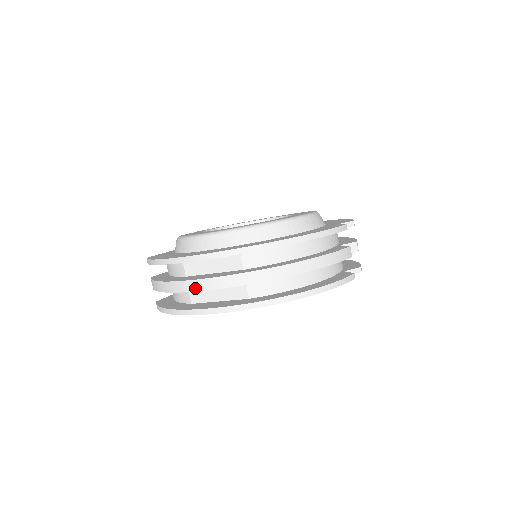
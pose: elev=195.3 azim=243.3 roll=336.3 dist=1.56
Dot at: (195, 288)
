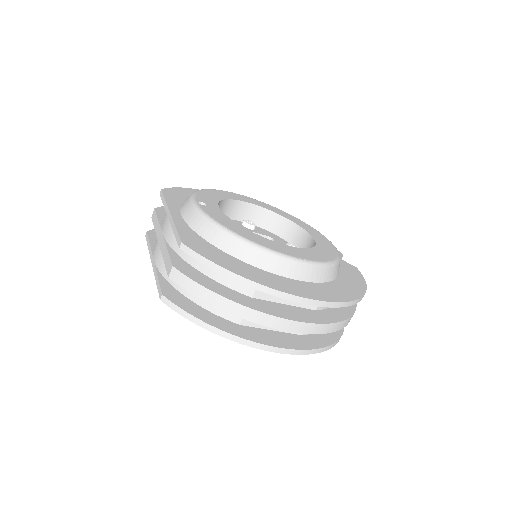
Dot at: (285, 327)
